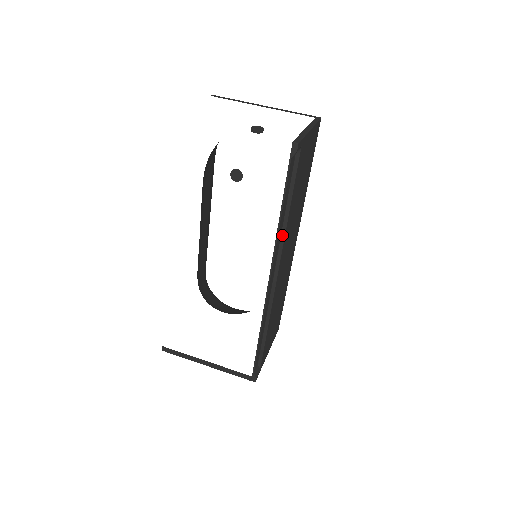
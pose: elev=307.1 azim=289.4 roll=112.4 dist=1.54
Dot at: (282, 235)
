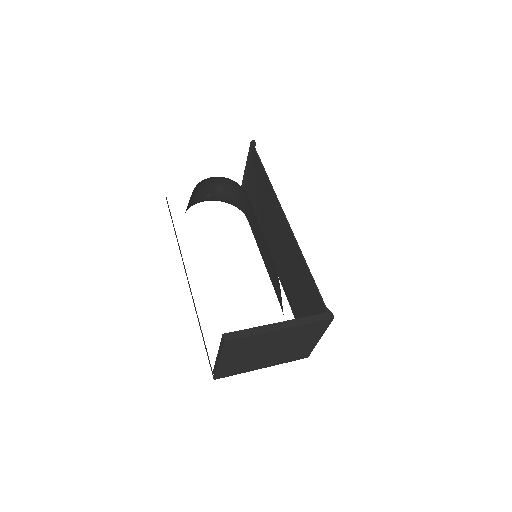
Dot at: (272, 198)
